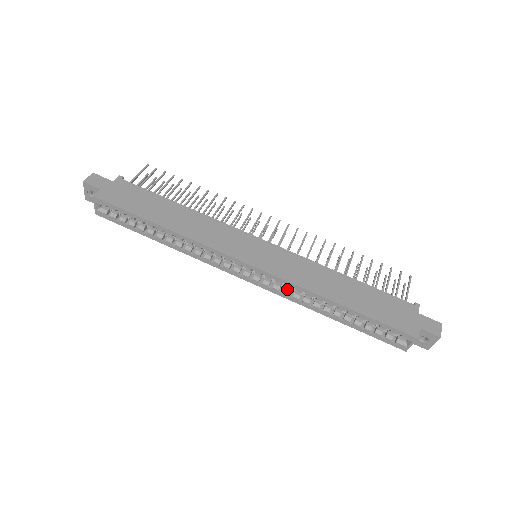
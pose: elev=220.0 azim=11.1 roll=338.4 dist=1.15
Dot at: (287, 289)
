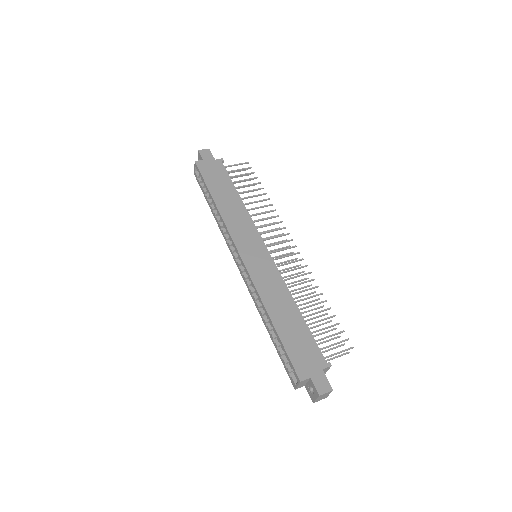
Dot at: (253, 288)
